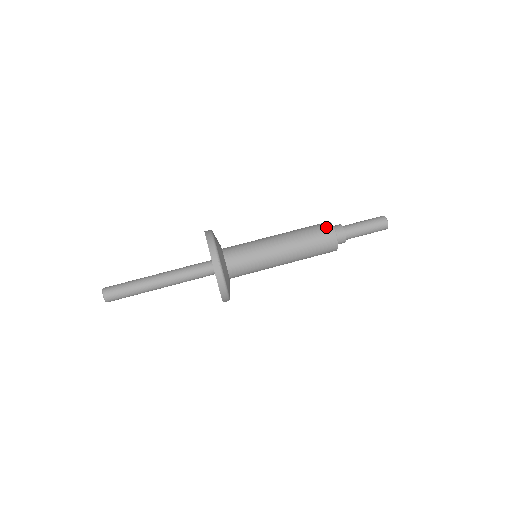
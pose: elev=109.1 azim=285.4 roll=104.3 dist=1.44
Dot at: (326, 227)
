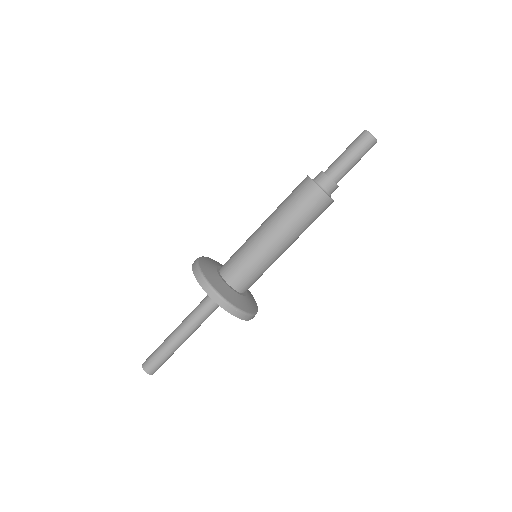
Dot at: (311, 191)
